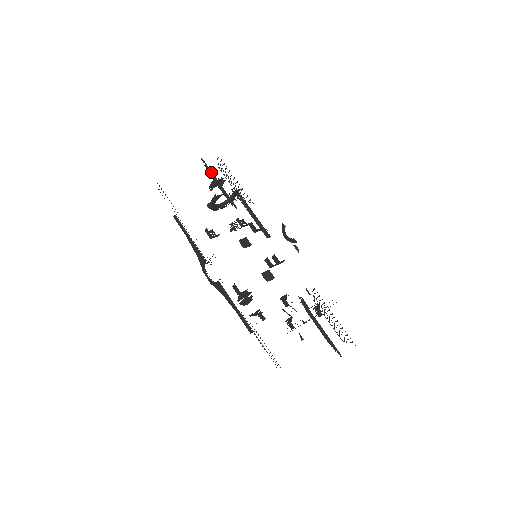
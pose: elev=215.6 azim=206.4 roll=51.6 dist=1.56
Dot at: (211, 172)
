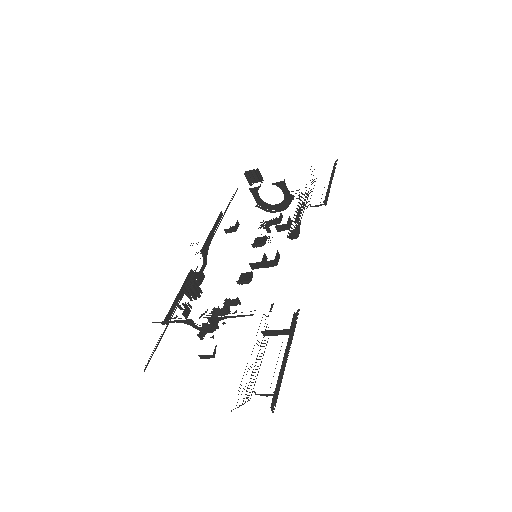
Dot at: occluded
